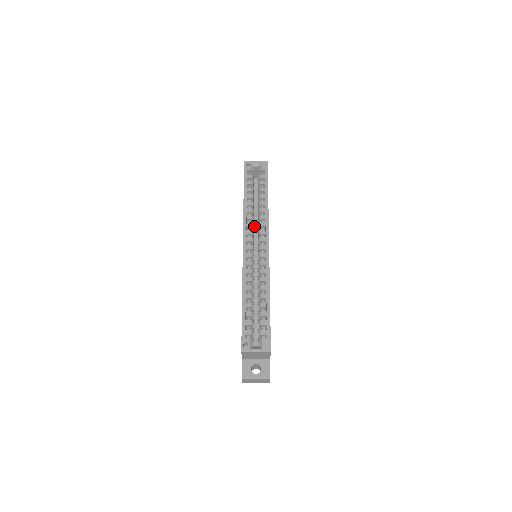
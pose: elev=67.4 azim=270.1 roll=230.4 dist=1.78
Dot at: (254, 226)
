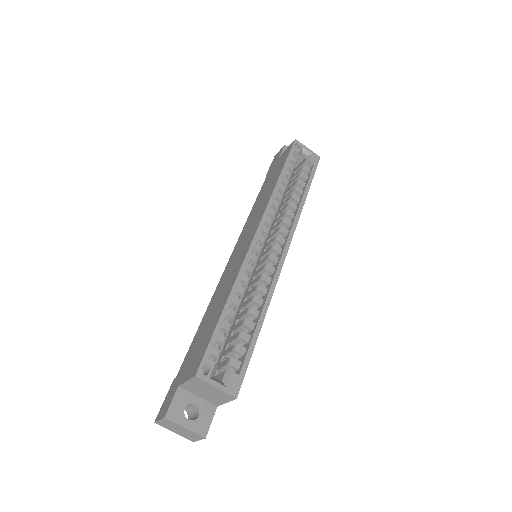
Dot at: occluded
